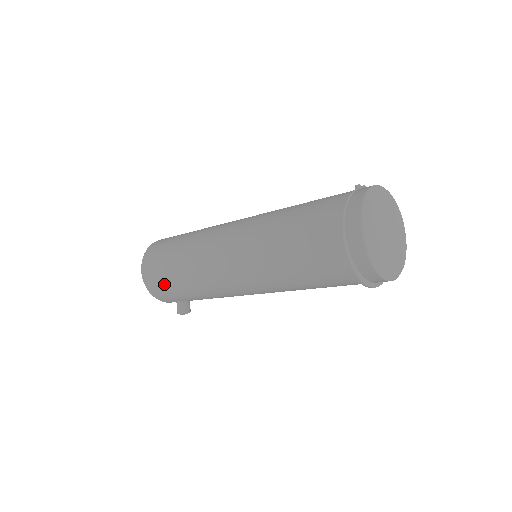
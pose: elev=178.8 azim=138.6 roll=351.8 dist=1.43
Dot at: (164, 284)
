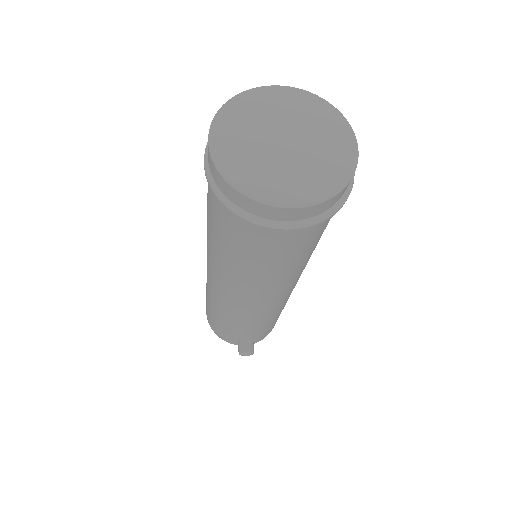
Dot at: (211, 317)
